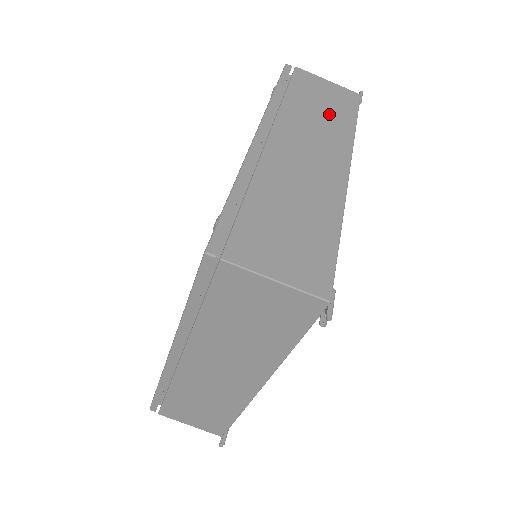
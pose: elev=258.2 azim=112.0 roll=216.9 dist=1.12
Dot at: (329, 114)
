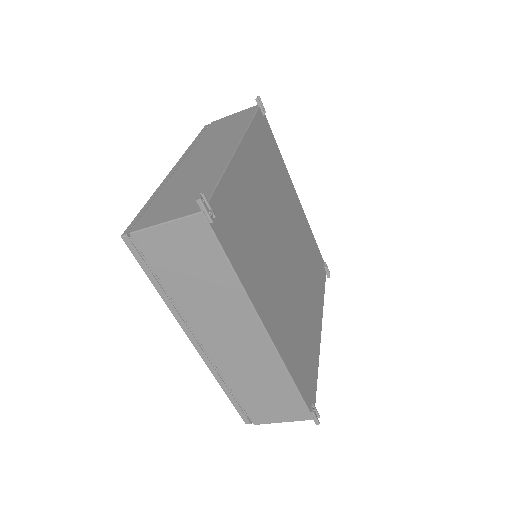
Dot at: (207, 279)
